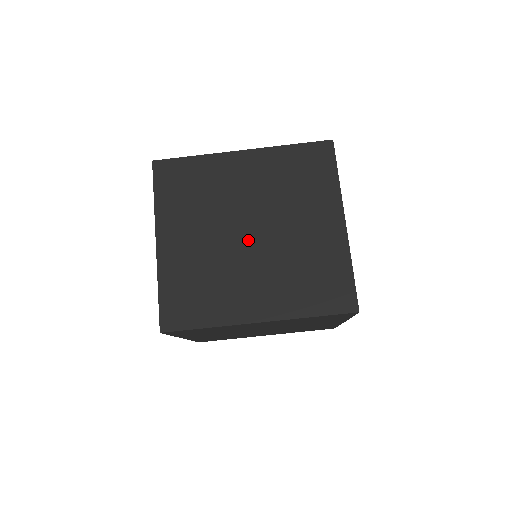
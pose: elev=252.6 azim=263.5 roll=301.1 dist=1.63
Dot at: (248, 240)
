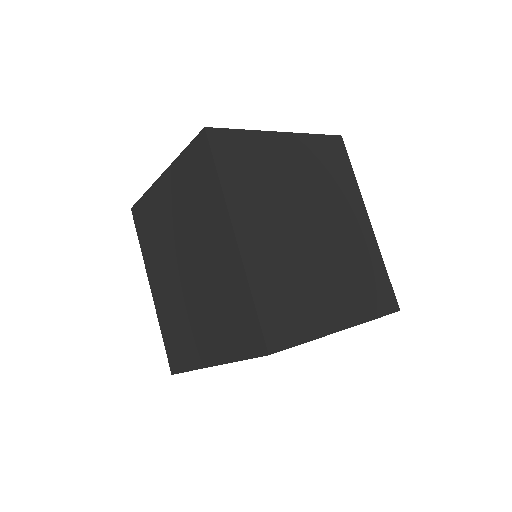
Dot at: occluded
